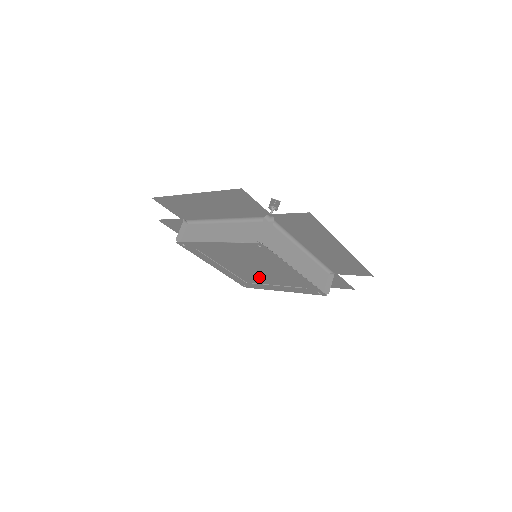
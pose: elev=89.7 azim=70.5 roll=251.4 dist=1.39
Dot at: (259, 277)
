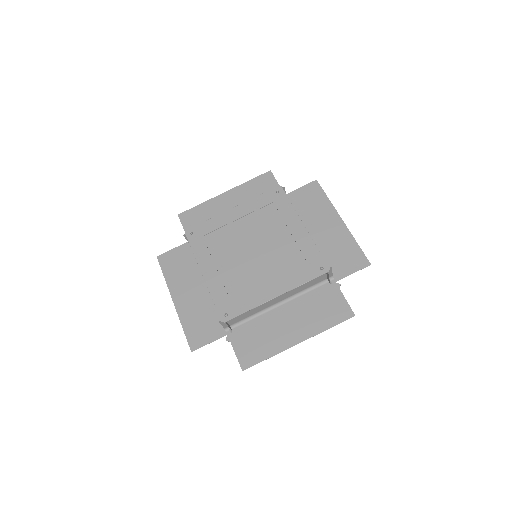
Dot at: (255, 272)
